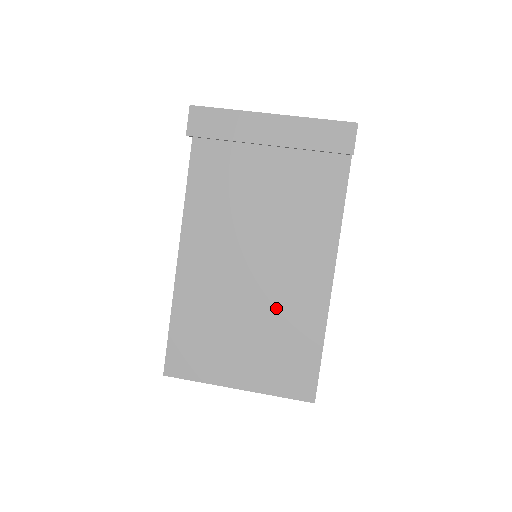
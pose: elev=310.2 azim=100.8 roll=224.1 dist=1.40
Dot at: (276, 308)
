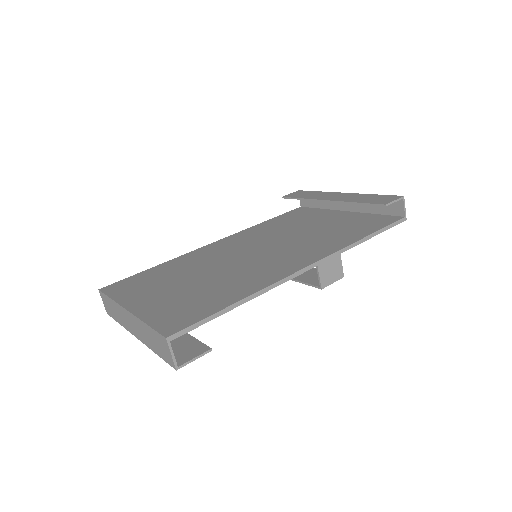
Dot at: (230, 276)
